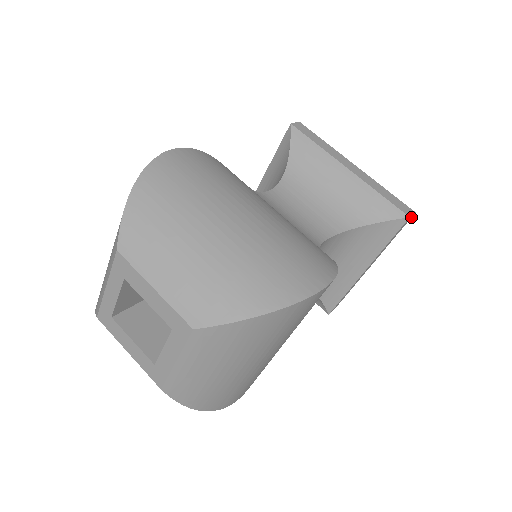
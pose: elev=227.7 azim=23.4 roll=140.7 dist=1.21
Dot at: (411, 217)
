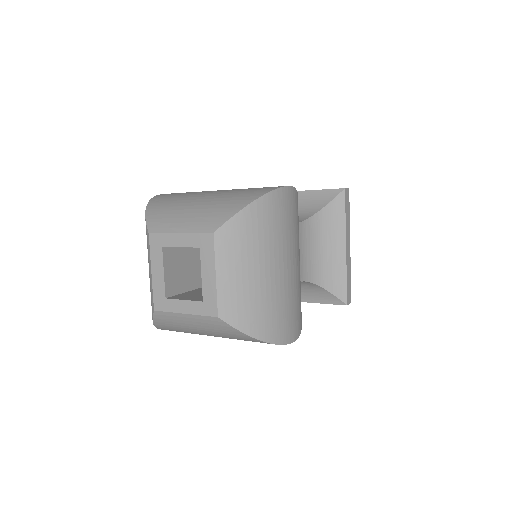
Dot at: occluded
